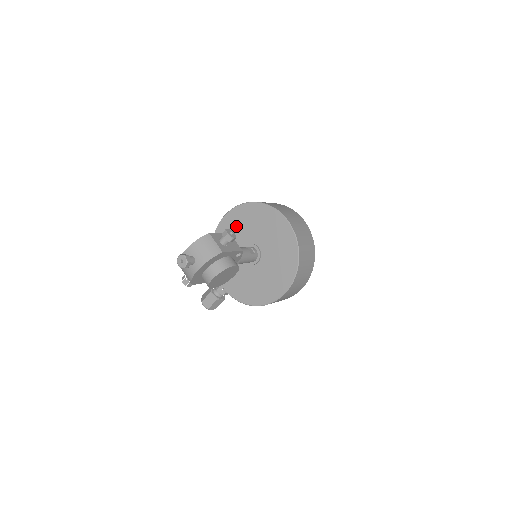
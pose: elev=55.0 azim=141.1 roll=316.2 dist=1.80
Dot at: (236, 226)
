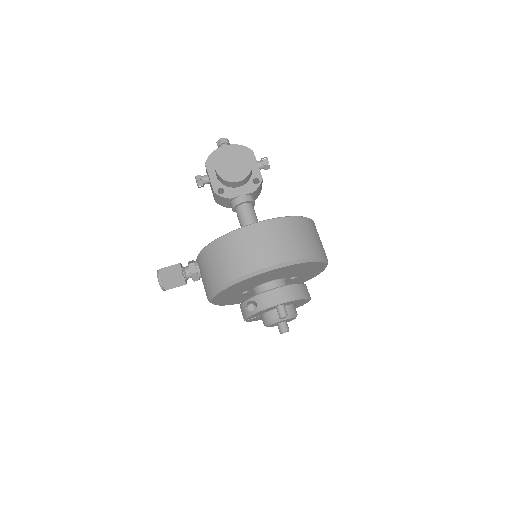
Dot at: occluded
